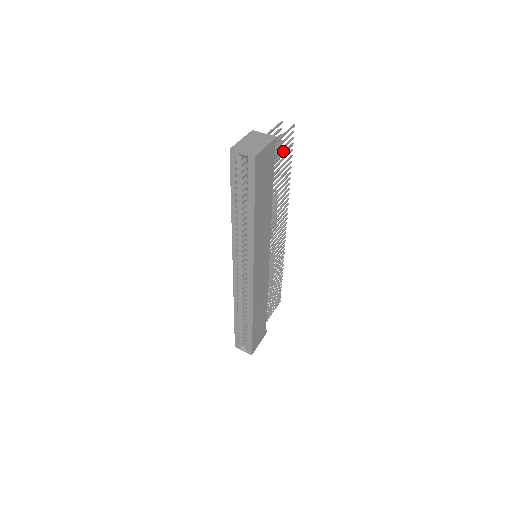
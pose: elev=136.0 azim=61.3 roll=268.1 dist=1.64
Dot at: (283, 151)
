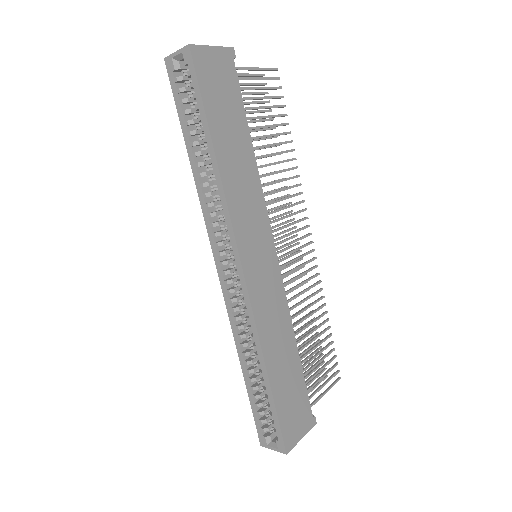
Dot at: (265, 97)
